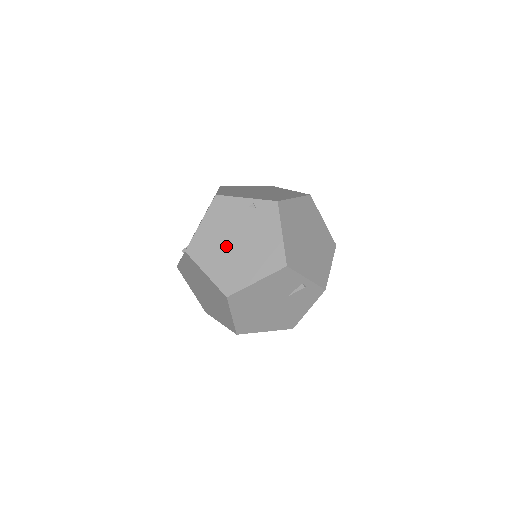
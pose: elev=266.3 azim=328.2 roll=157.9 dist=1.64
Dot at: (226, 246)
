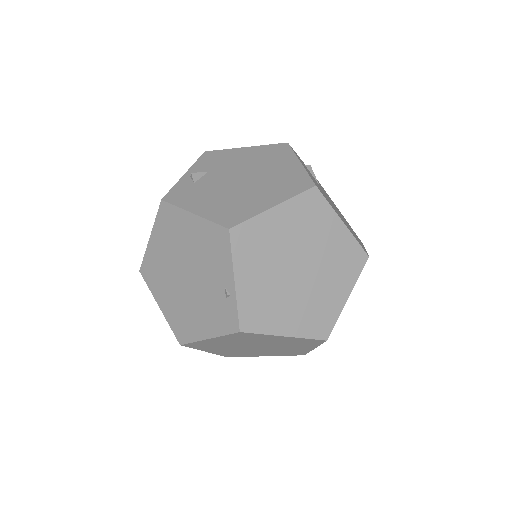
Dot at: (179, 260)
